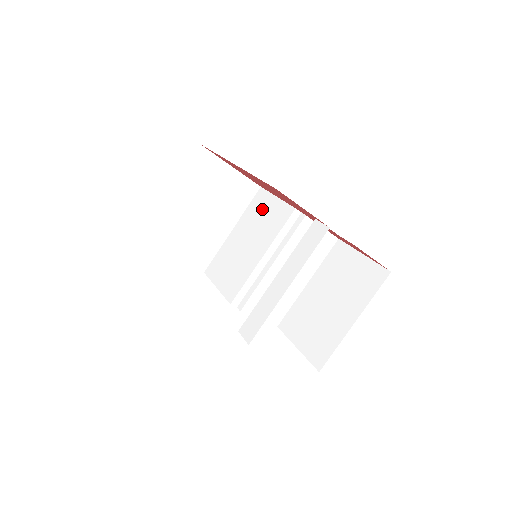
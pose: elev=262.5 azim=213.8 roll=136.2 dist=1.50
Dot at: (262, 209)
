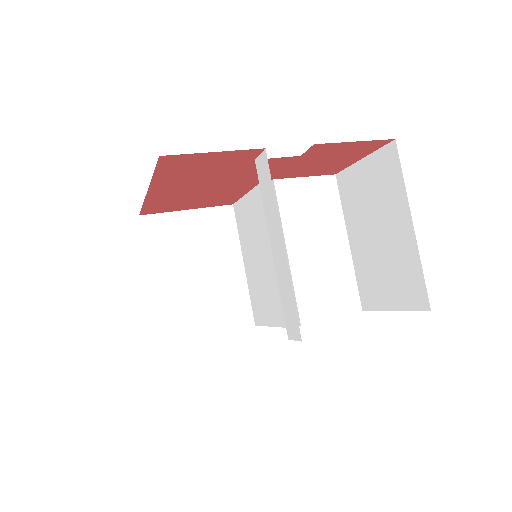
Dot at: (245, 219)
